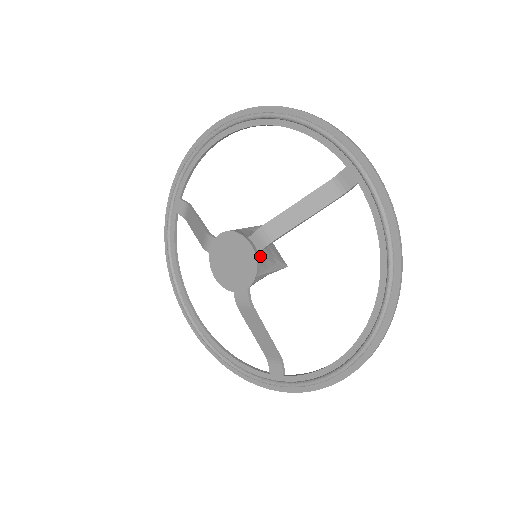
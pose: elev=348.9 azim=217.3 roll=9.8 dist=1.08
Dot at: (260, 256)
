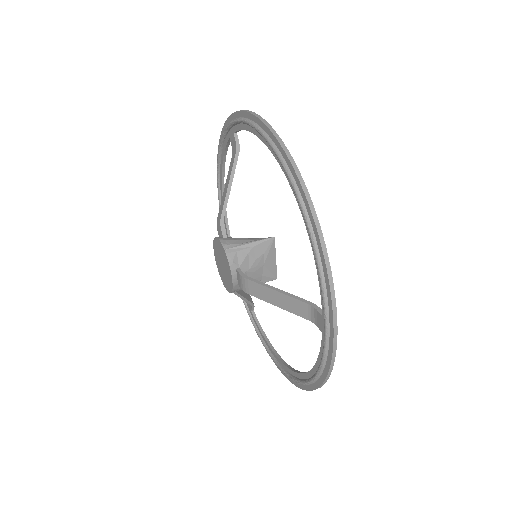
Dot at: occluded
